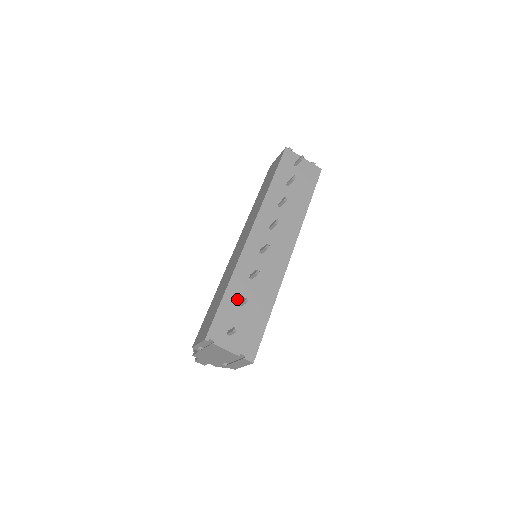
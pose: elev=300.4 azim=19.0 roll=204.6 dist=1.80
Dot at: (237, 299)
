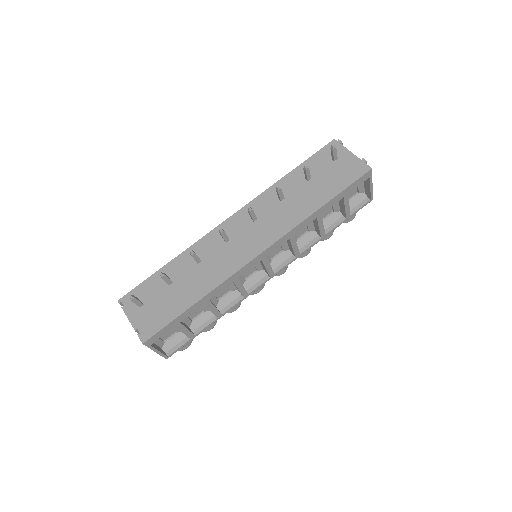
Dot at: (170, 277)
